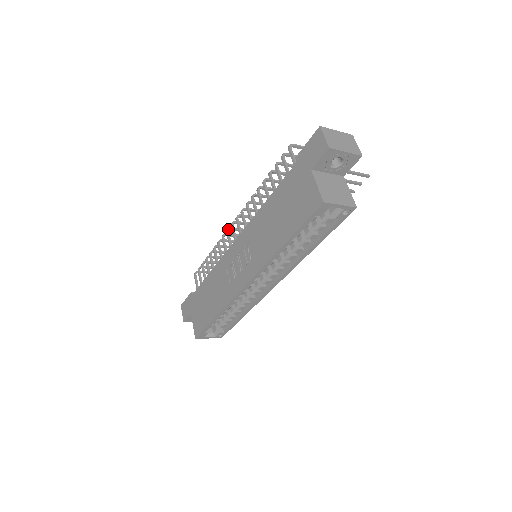
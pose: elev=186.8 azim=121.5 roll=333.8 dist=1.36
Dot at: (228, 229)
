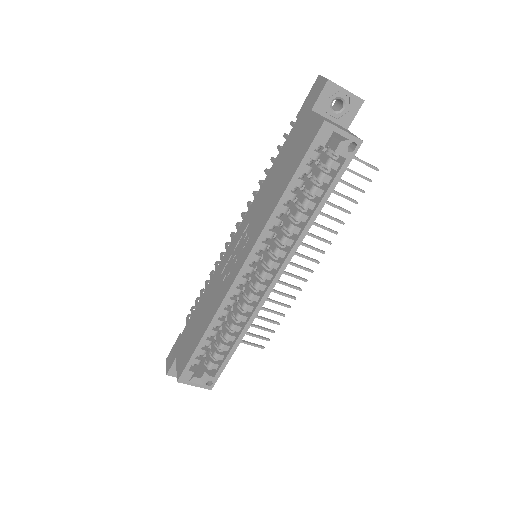
Dot at: (227, 242)
